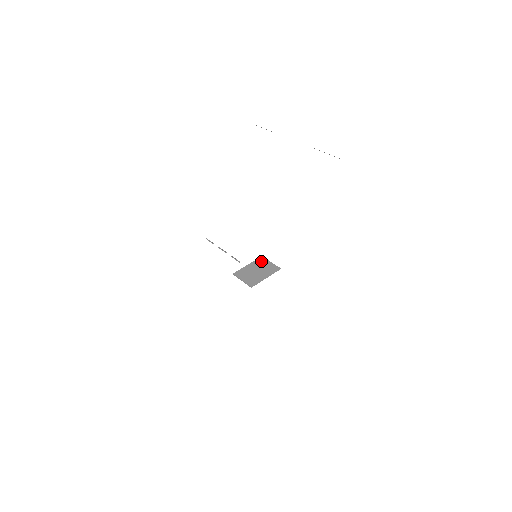
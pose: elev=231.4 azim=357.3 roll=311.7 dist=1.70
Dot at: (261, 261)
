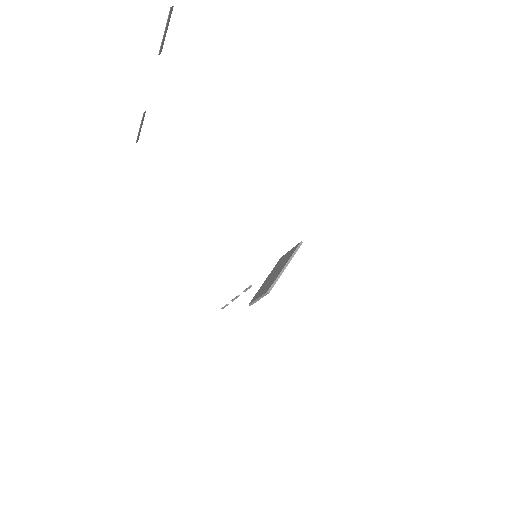
Dot at: (279, 262)
